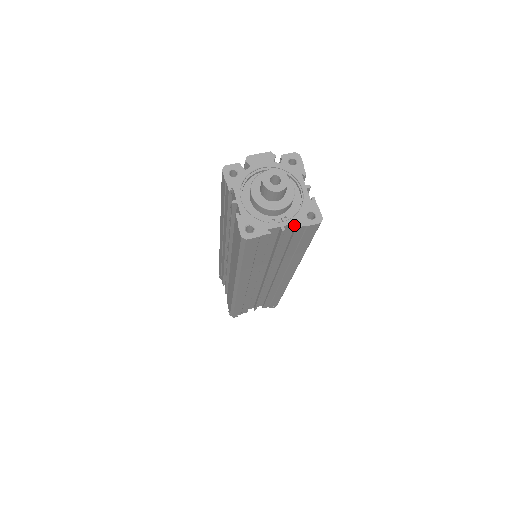
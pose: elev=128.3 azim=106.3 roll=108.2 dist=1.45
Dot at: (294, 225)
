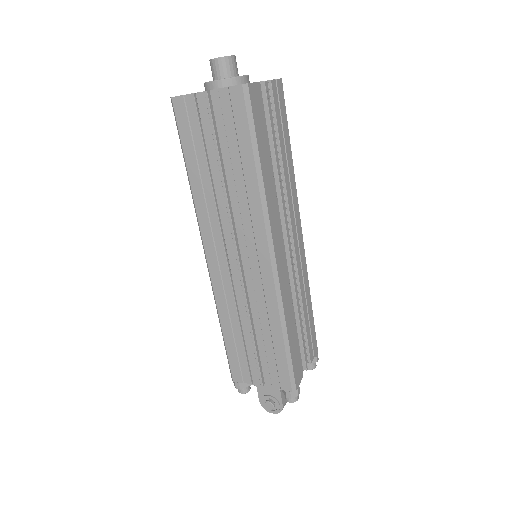
Dot at: (267, 86)
